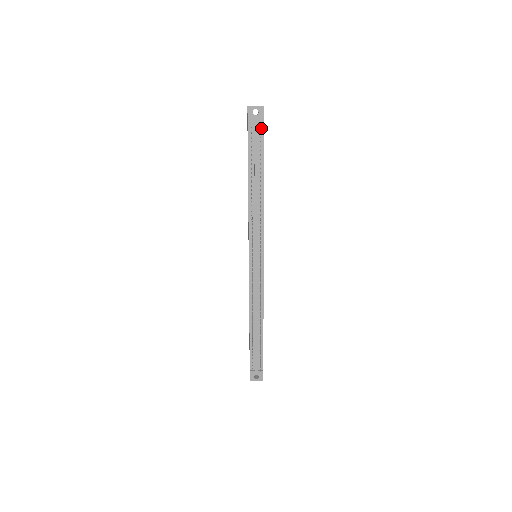
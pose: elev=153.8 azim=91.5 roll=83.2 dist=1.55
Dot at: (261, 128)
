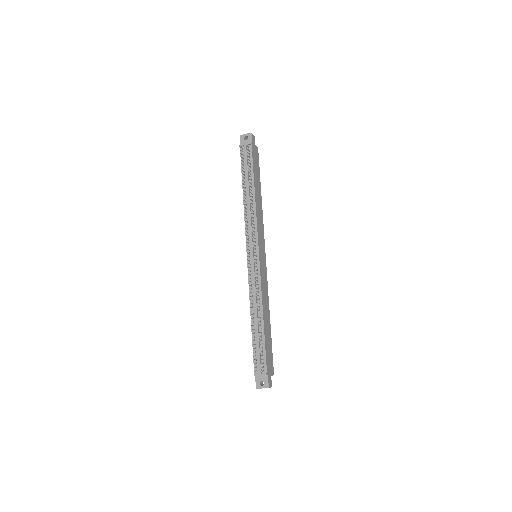
Dot at: (250, 147)
